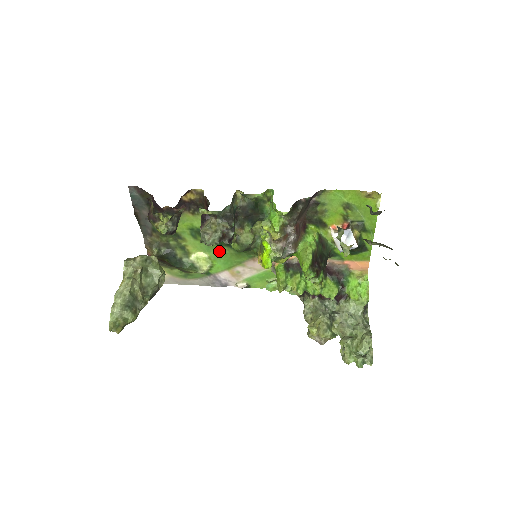
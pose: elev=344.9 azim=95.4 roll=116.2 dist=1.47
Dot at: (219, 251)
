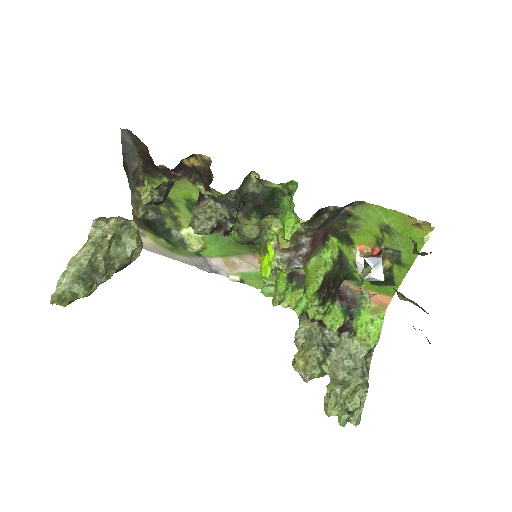
Dot at: (216, 234)
